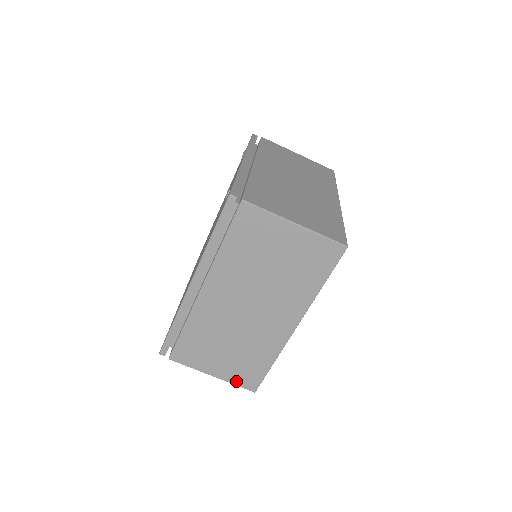
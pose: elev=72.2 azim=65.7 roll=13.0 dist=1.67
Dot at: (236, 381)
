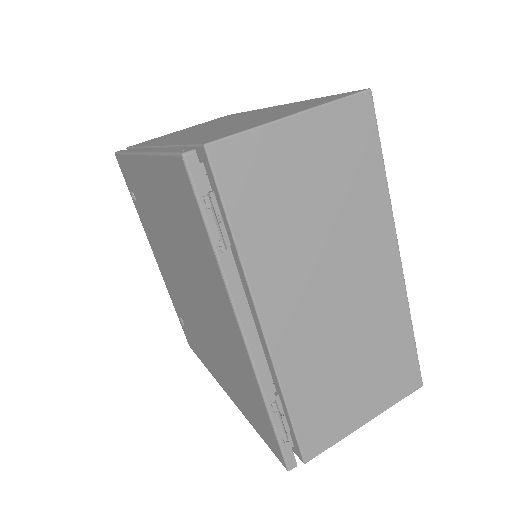
Dot at: occluded
